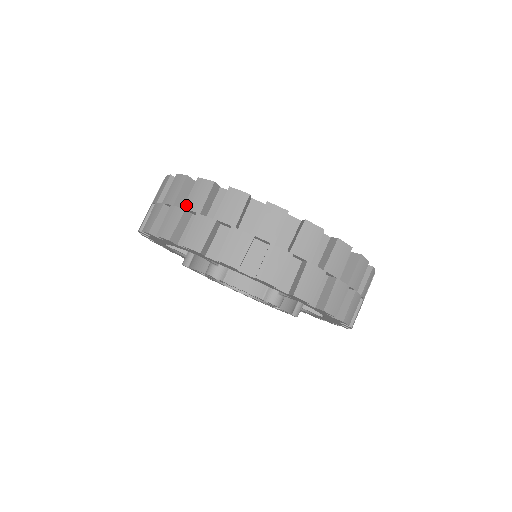
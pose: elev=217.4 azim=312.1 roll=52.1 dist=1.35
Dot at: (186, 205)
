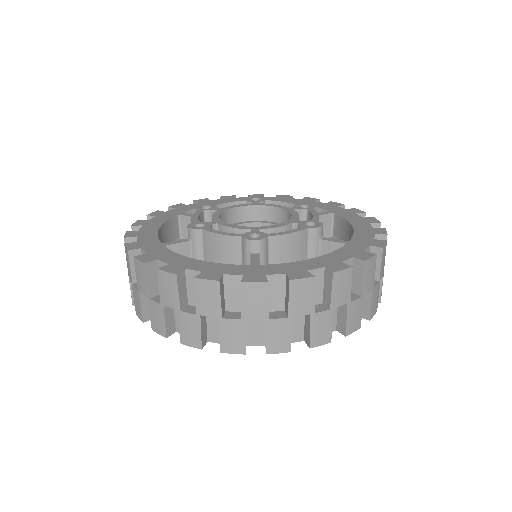
Dot at: (128, 272)
